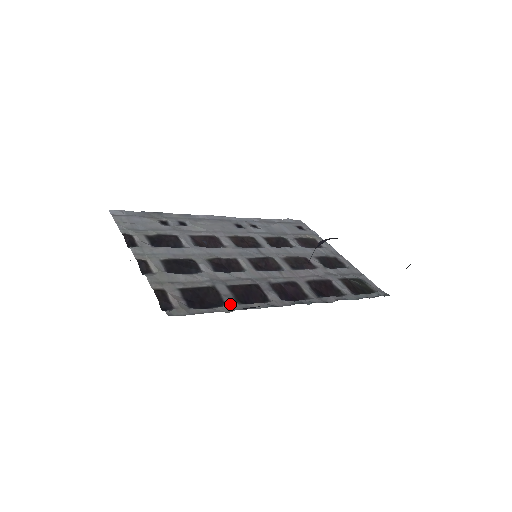
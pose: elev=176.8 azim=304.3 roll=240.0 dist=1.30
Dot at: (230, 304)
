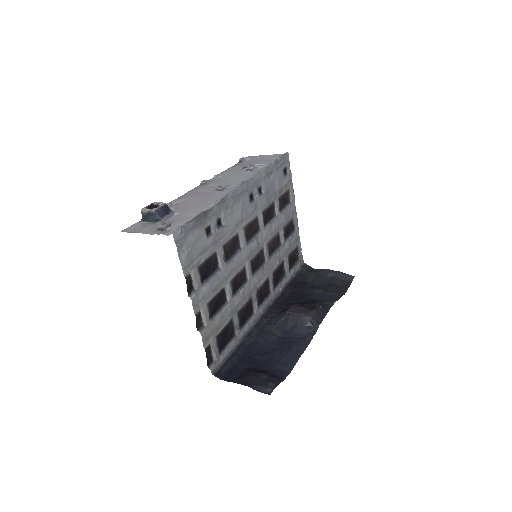
Dot at: (237, 335)
